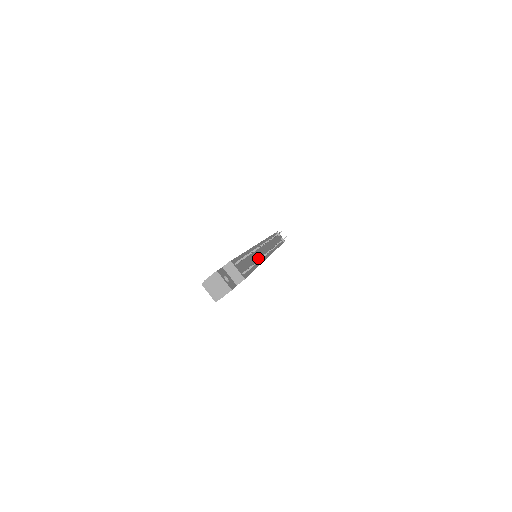
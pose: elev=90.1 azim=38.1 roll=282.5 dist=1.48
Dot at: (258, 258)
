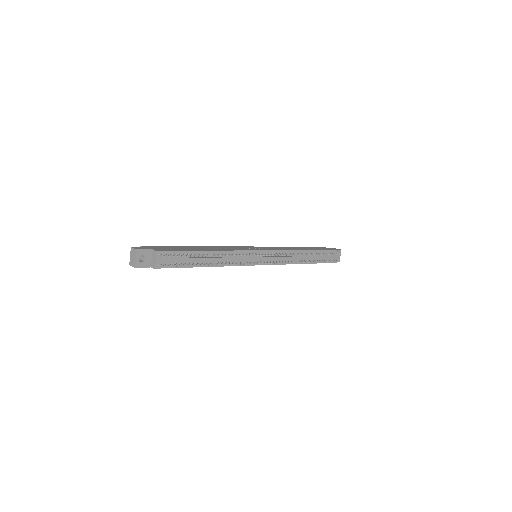
Dot at: (229, 261)
